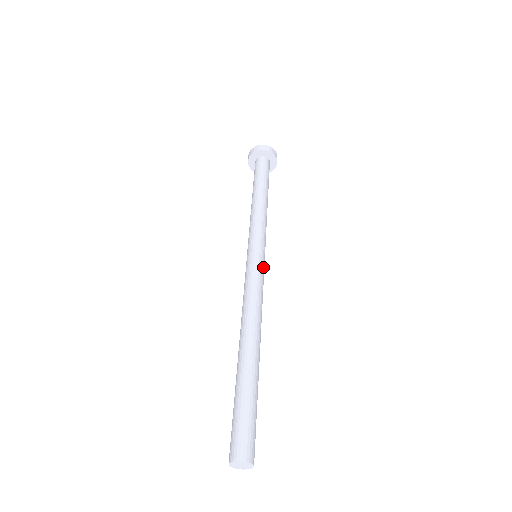
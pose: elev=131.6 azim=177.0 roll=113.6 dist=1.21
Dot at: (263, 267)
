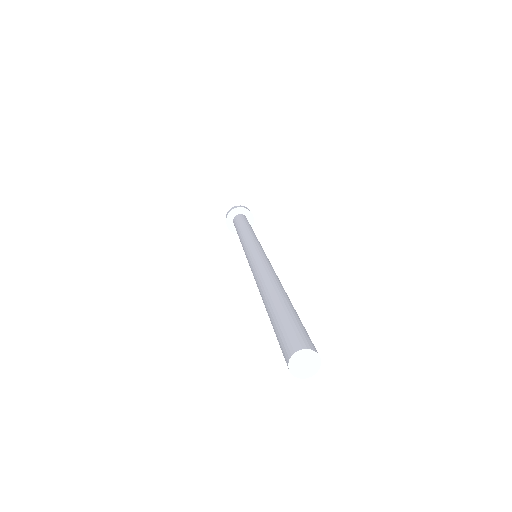
Dot at: occluded
